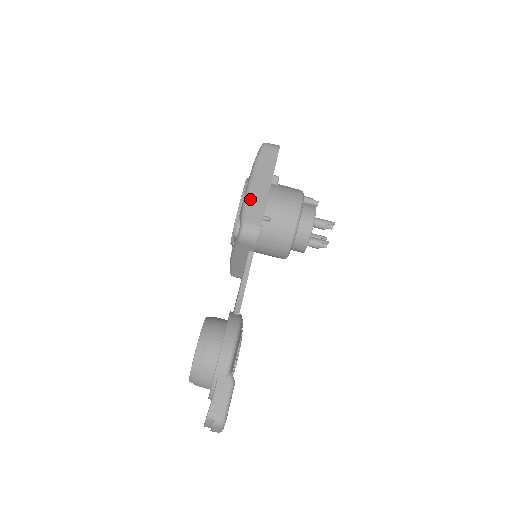
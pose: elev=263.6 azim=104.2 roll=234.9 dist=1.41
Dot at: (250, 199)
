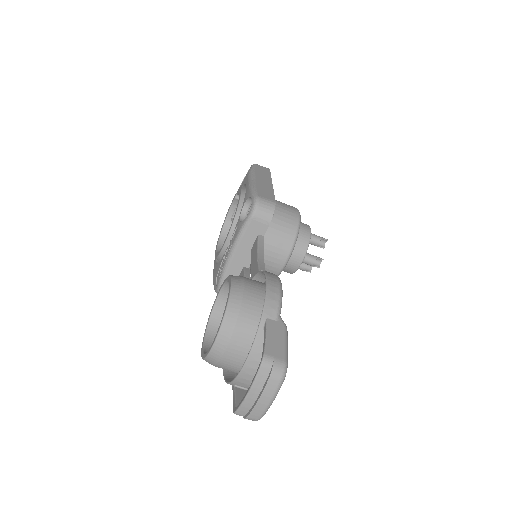
Dot at: (257, 186)
